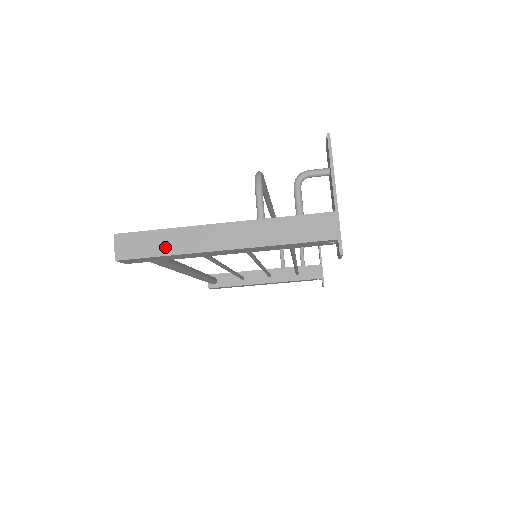
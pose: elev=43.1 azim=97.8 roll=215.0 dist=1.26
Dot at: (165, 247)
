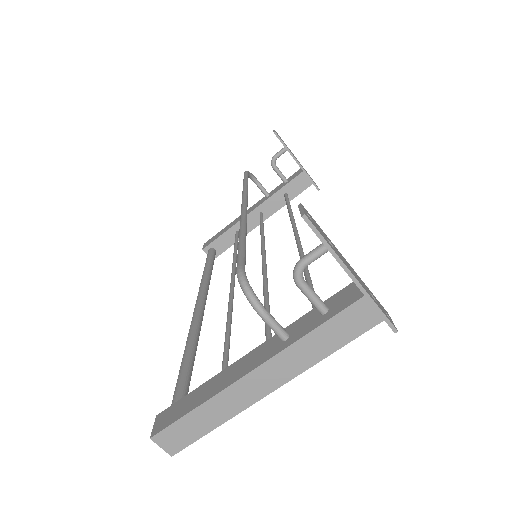
Dot at: (209, 422)
